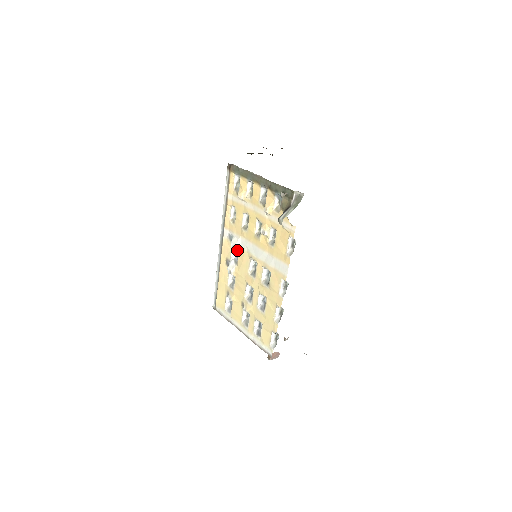
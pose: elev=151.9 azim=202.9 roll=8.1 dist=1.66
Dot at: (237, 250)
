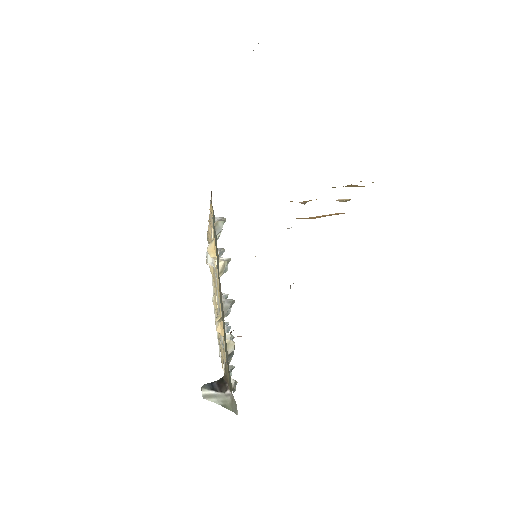
Dot at: (223, 249)
